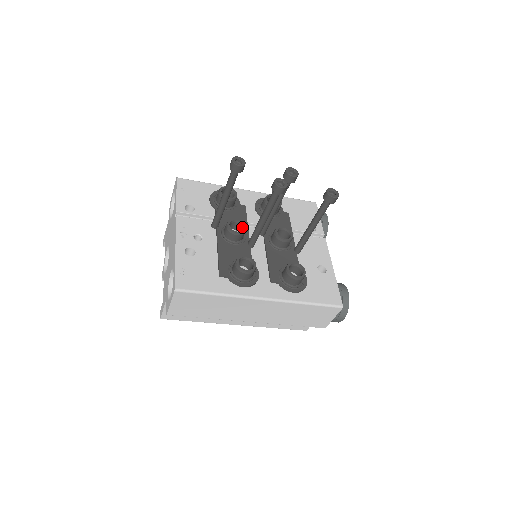
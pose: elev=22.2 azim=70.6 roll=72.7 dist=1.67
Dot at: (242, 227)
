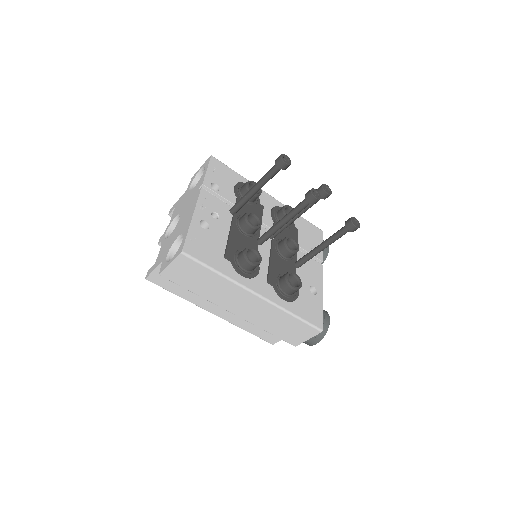
Dot at: (258, 223)
